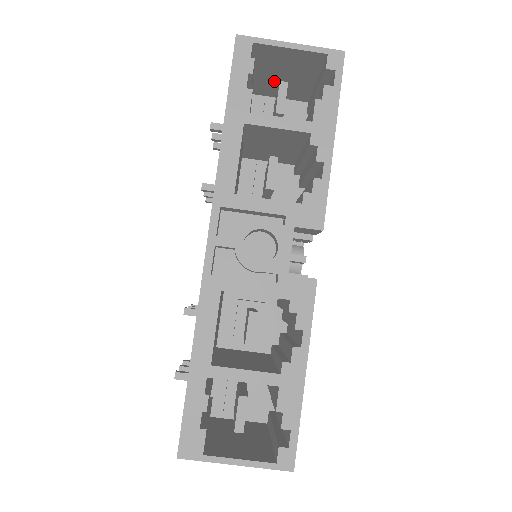
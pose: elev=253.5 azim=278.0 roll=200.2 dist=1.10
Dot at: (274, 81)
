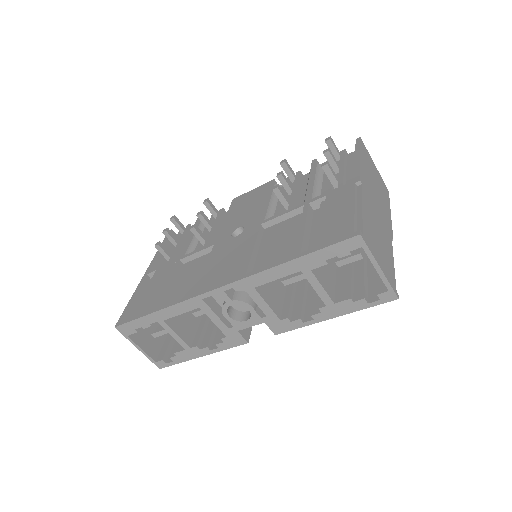
Dot at: occluded
